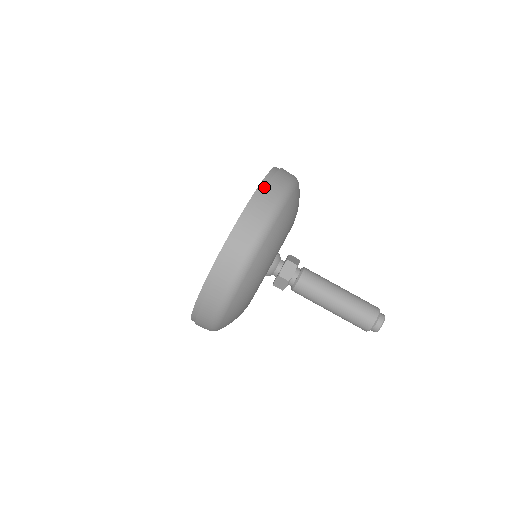
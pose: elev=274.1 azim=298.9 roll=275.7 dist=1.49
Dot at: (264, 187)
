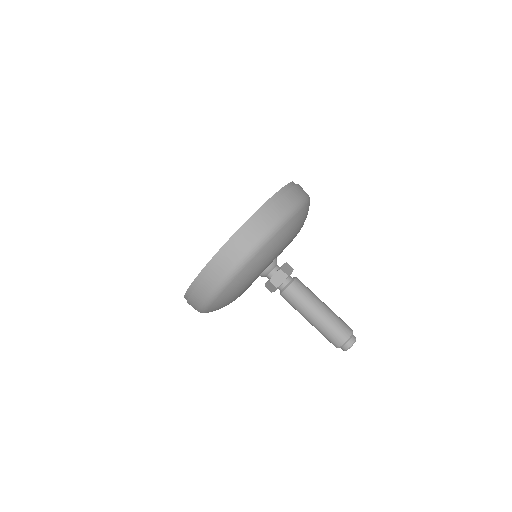
Dot at: occluded
